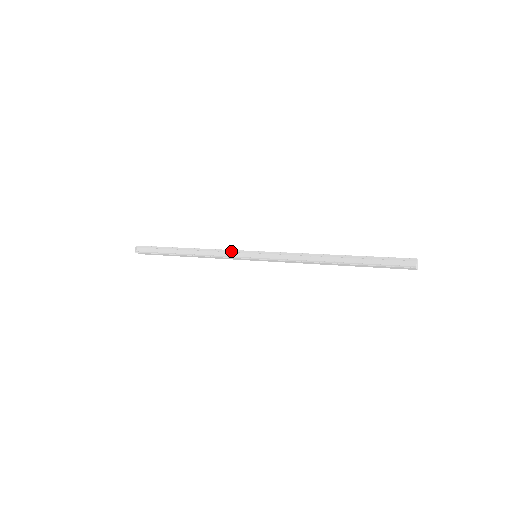
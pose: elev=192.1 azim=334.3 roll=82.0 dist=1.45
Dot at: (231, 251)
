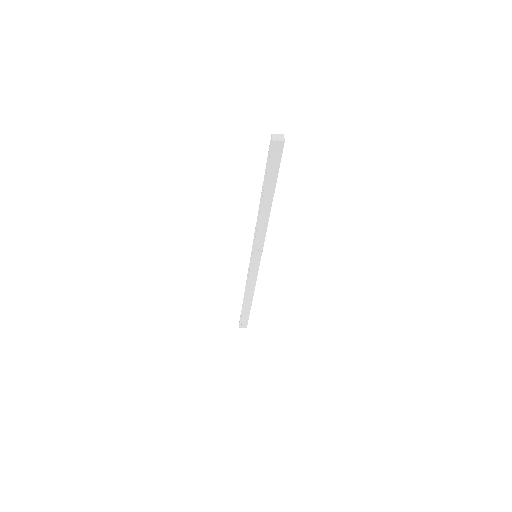
Dot at: occluded
